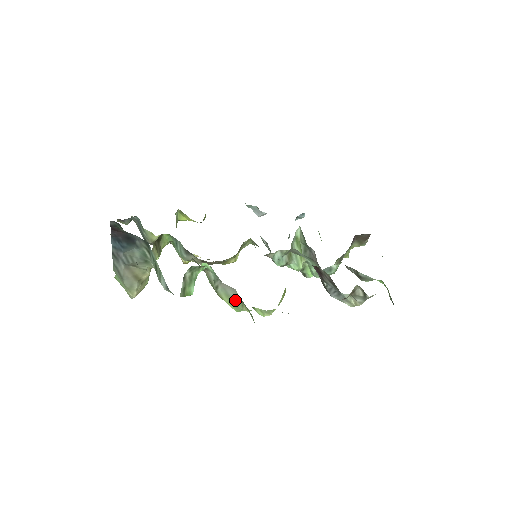
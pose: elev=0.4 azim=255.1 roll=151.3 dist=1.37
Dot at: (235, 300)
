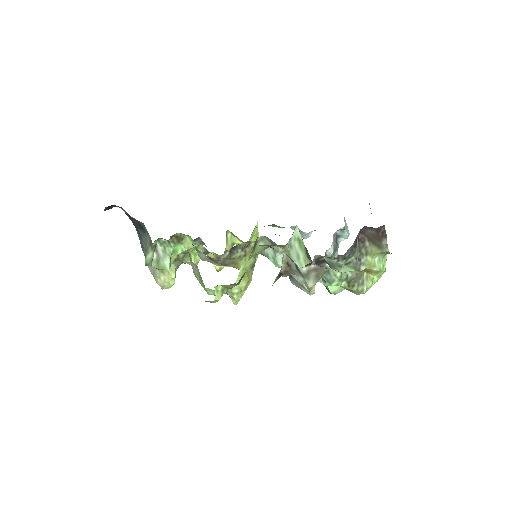
Dot at: (201, 278)
